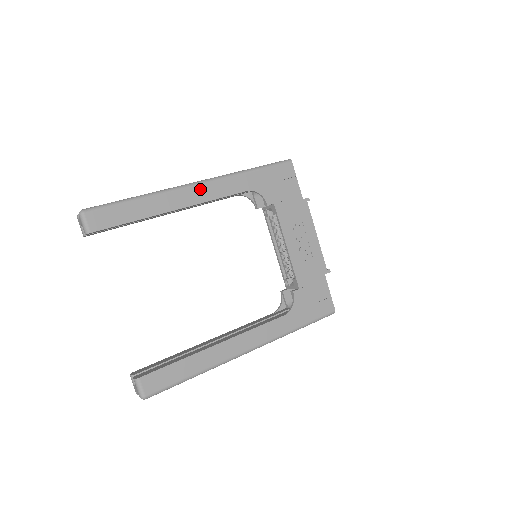
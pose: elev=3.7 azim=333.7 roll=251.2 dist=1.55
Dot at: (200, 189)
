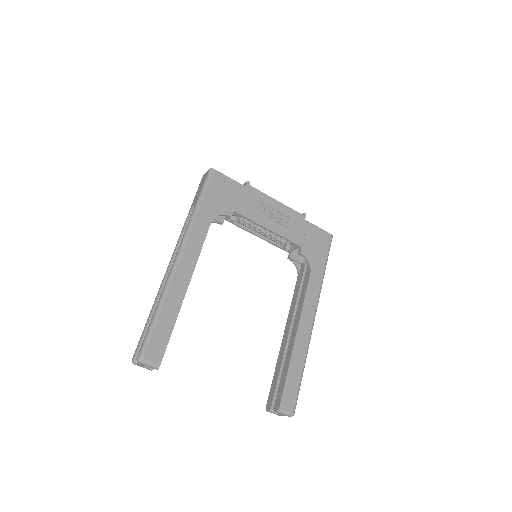
Dot at: (185, 257)
